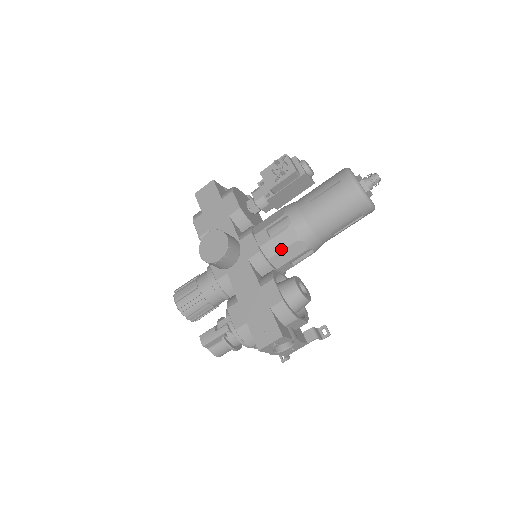
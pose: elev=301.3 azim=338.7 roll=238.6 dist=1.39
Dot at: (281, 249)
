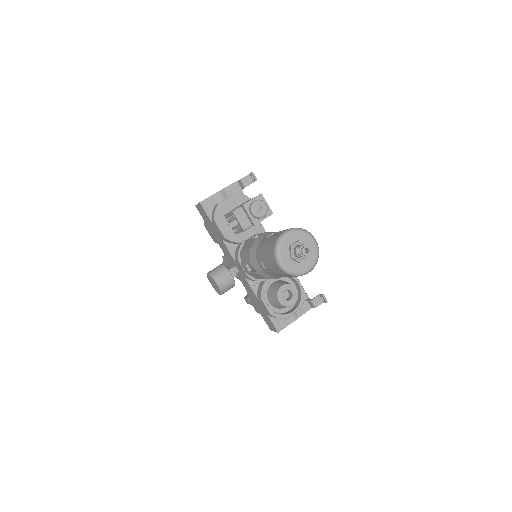
Dot at: occluded
